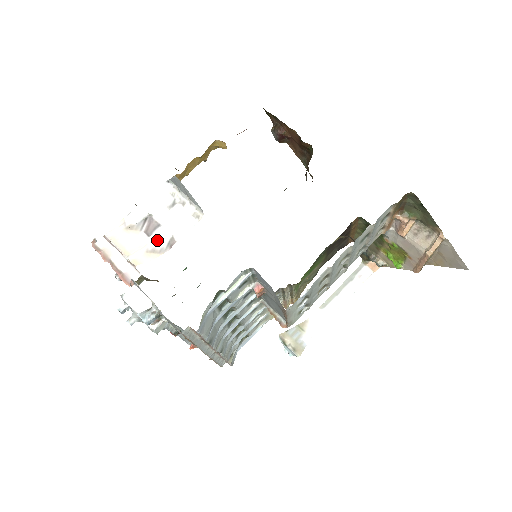
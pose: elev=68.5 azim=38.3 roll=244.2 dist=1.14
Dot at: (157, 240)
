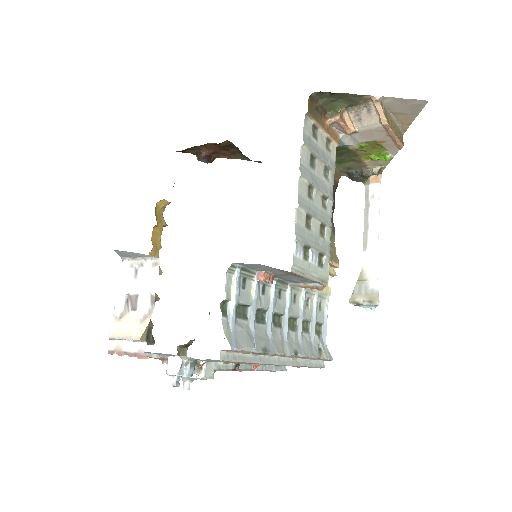
Dot at: (142, 307)
